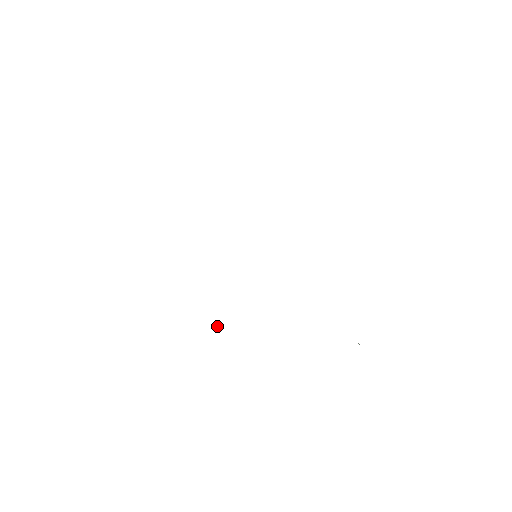
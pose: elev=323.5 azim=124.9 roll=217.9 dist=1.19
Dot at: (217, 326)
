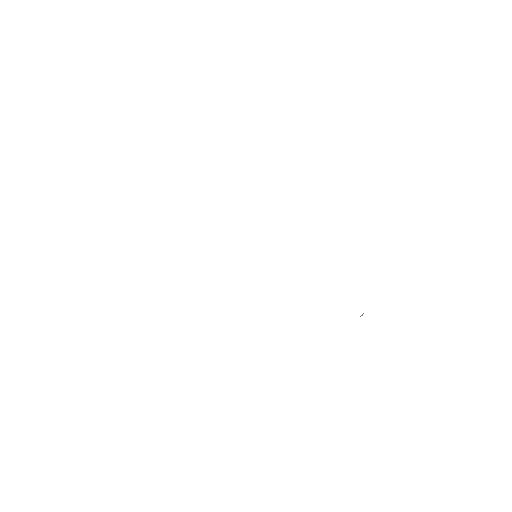
Dot at: occluded
